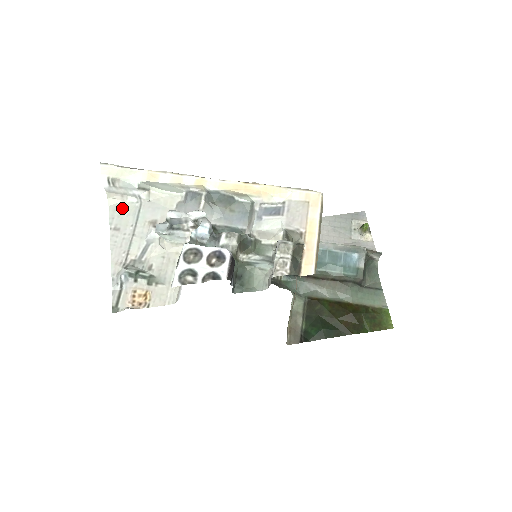
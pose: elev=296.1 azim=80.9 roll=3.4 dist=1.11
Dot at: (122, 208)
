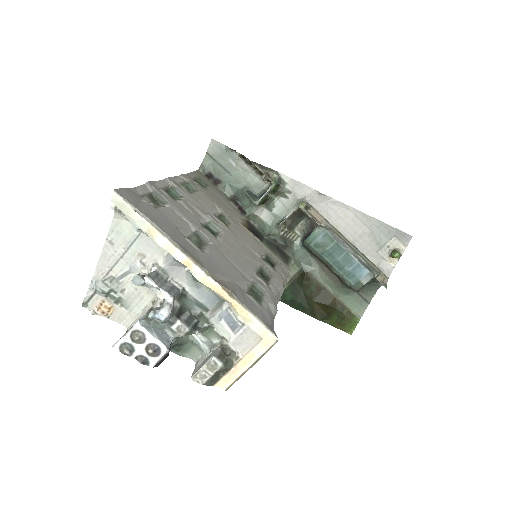
Dot at: (123, 227)
